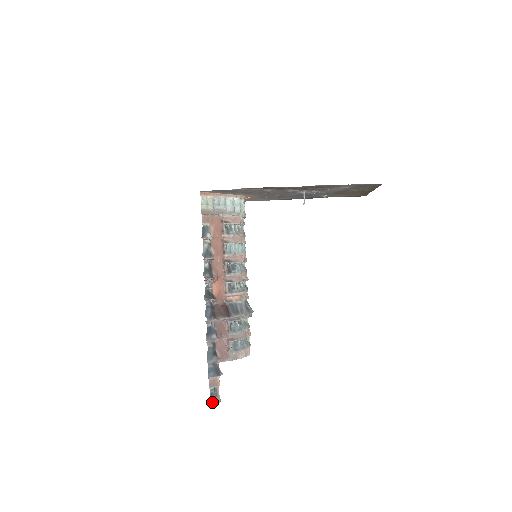
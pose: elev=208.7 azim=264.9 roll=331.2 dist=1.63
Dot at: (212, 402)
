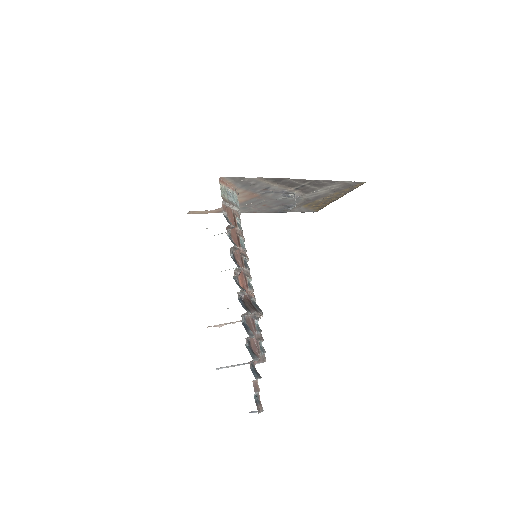
Dot at: (259, 410)
